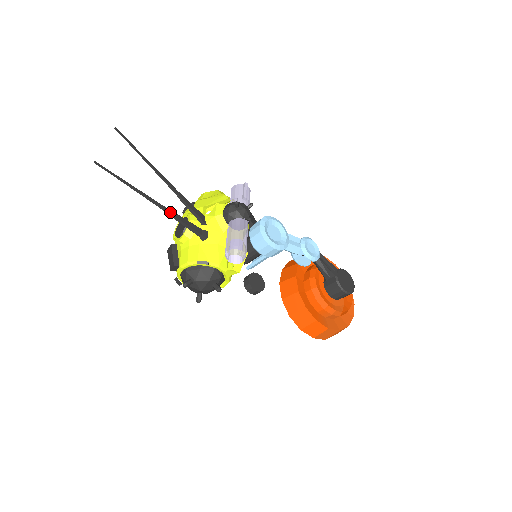
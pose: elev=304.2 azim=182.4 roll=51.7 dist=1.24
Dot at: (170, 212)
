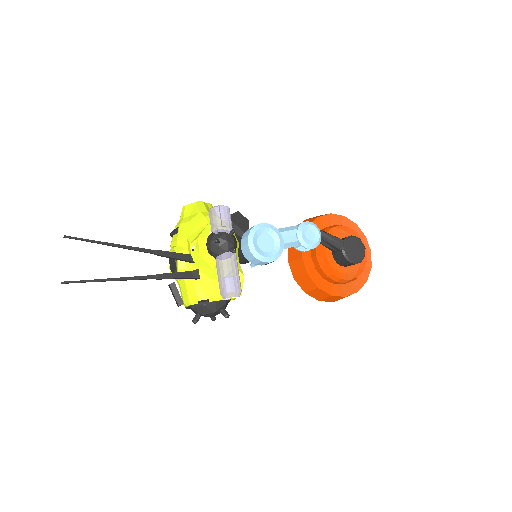
Dot at: (154, 277)
